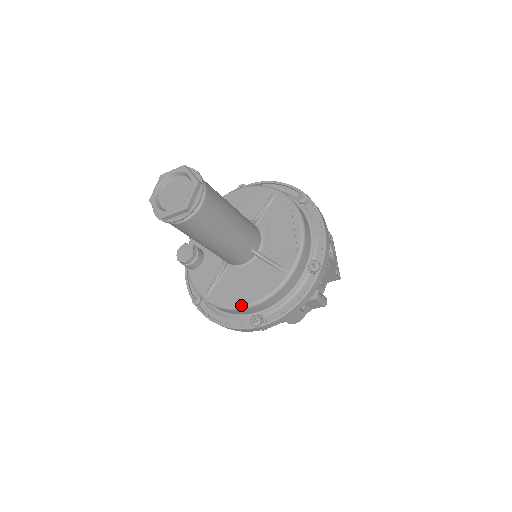
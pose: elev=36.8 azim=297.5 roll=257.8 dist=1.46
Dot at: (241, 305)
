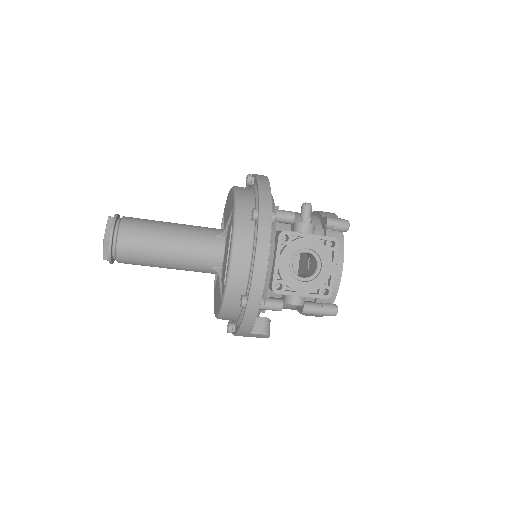
Dot at: (214, 313)
